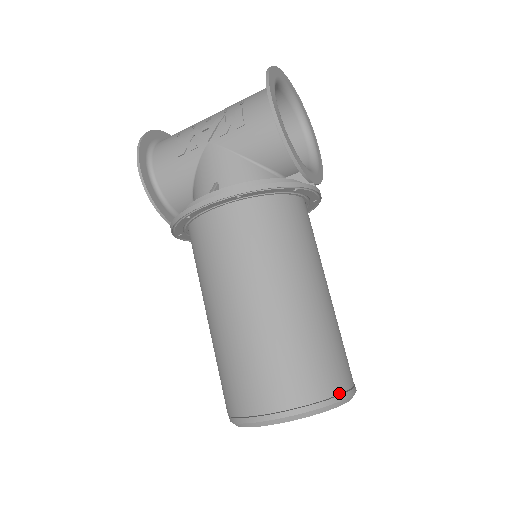
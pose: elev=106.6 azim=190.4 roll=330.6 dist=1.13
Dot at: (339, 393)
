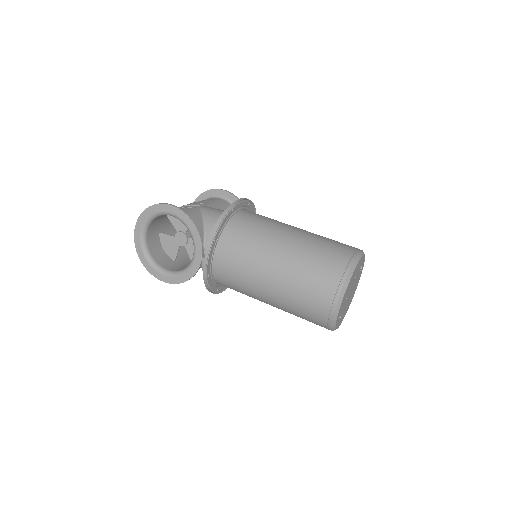
Dot at: occluded
